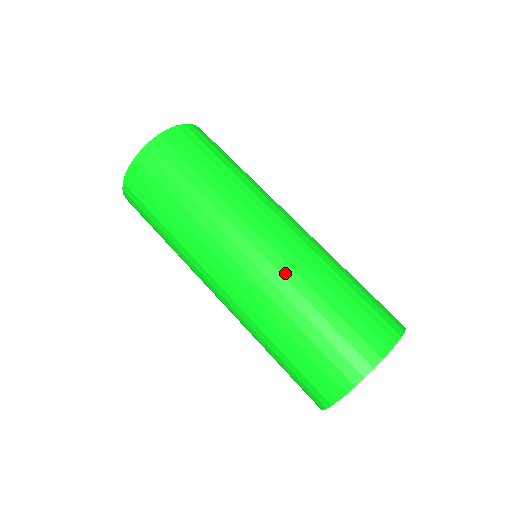
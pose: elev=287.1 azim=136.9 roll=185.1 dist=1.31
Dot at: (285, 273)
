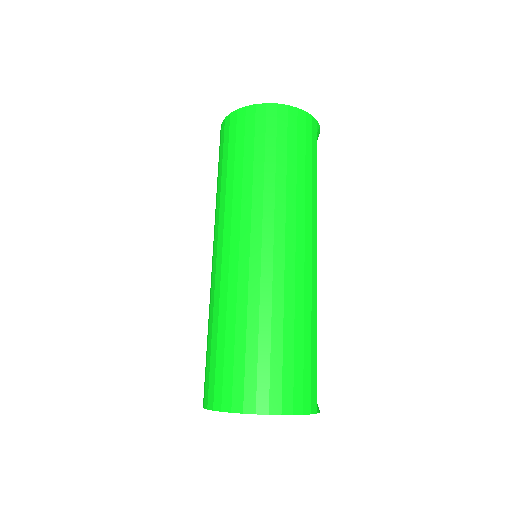
Dot at: (231, 286)
